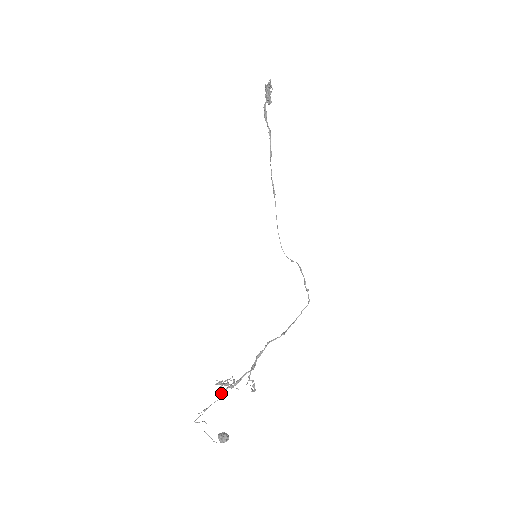
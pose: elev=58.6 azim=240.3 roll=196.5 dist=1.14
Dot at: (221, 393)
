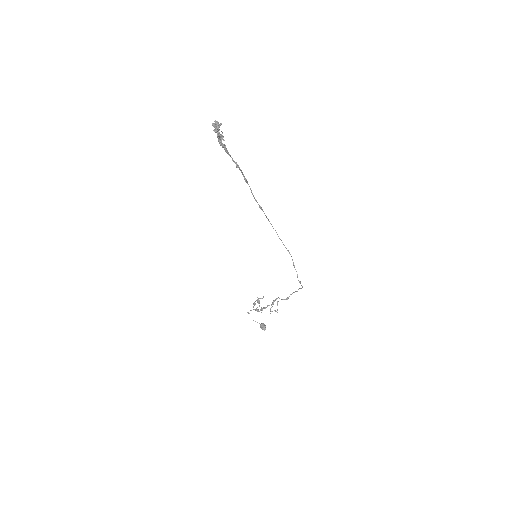
Dot at: (257, 307)
